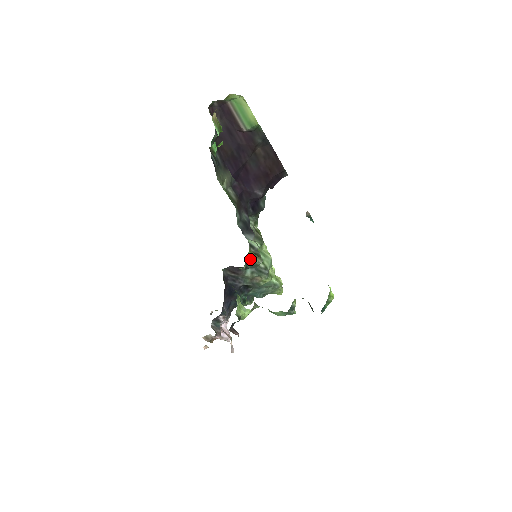
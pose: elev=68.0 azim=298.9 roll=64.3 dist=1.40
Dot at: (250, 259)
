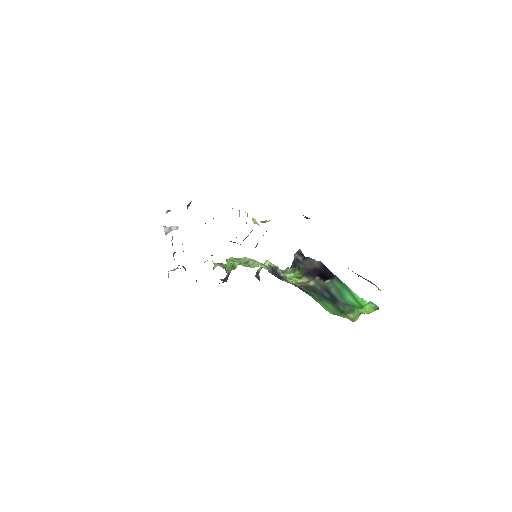
Dot at: occluded
